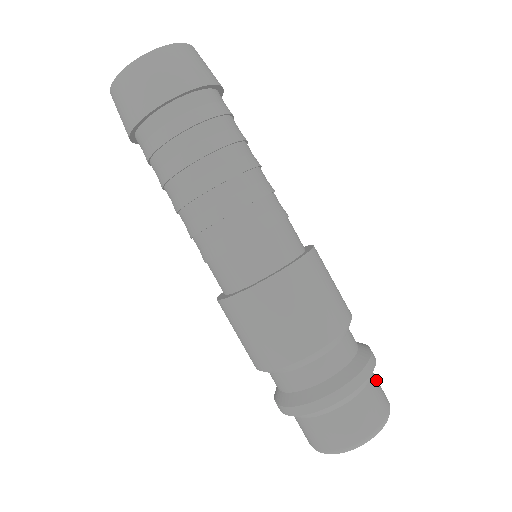
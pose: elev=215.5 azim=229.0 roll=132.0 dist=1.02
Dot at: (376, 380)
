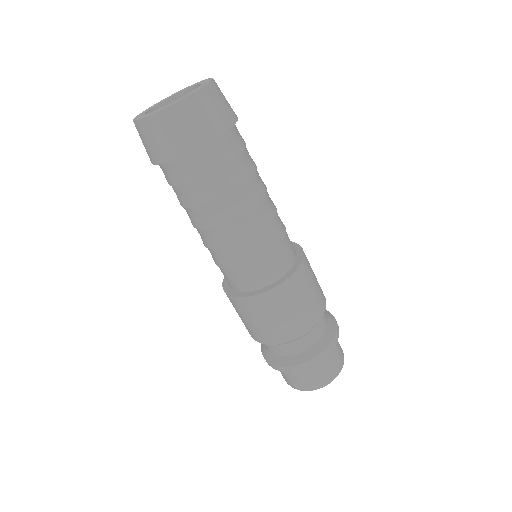
Dot at: occluded
